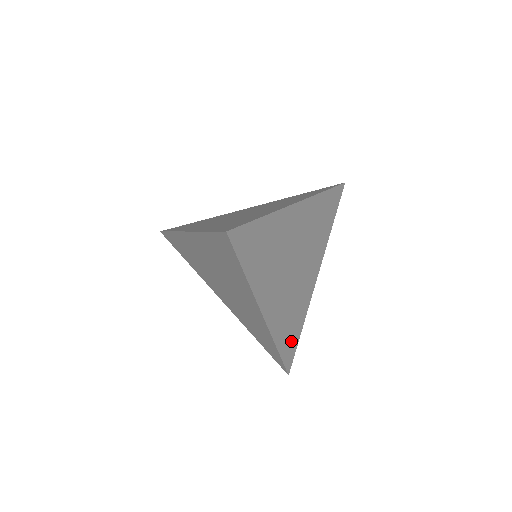
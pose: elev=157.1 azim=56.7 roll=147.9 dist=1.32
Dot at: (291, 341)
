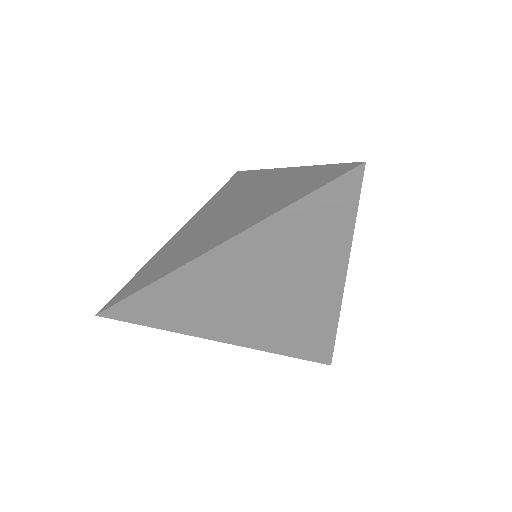
Dot at: (314, 344)
